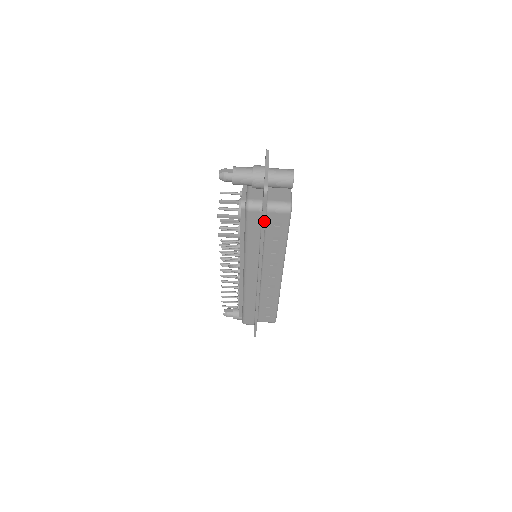
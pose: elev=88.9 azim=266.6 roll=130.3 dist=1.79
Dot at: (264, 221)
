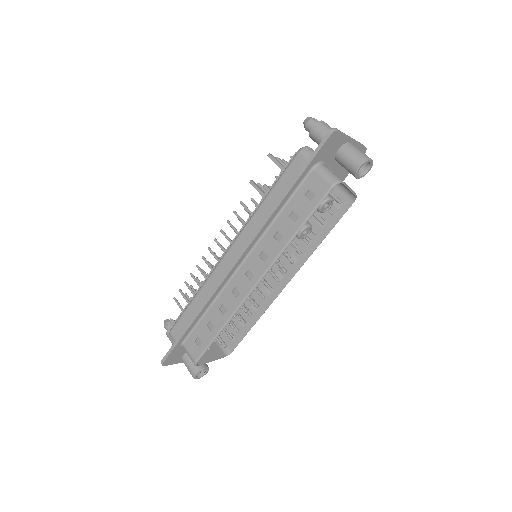
Dot at: (302, 172)
